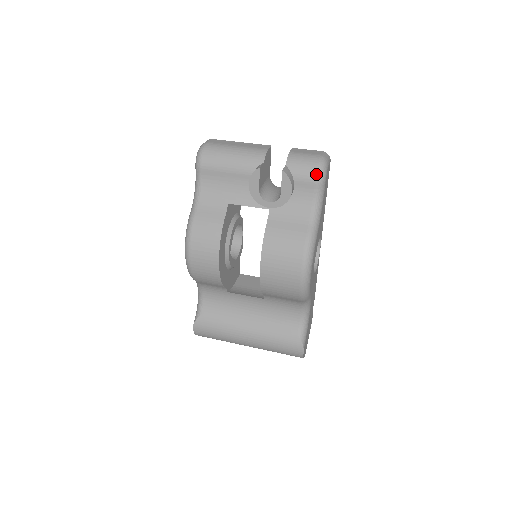
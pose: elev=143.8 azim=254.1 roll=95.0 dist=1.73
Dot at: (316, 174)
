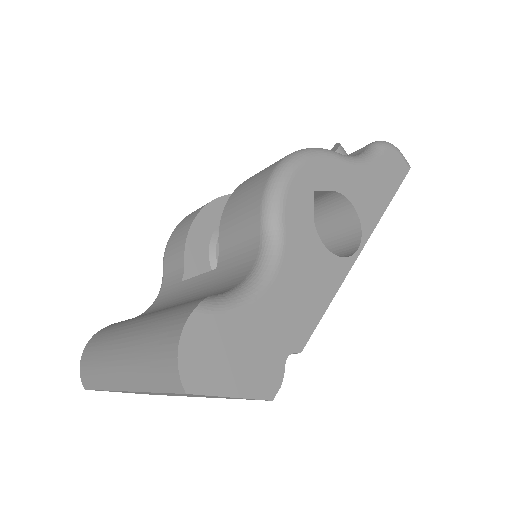
Dot at: occluded
